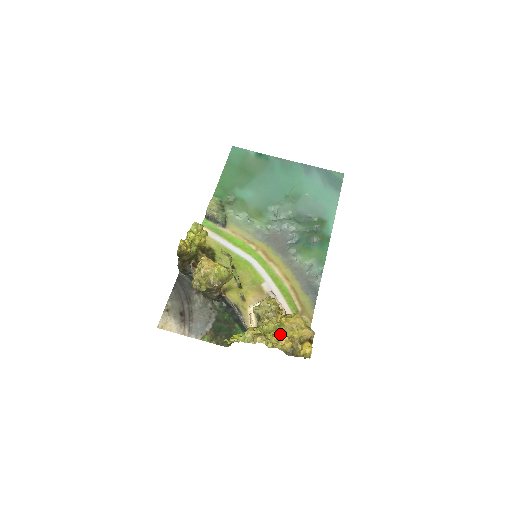
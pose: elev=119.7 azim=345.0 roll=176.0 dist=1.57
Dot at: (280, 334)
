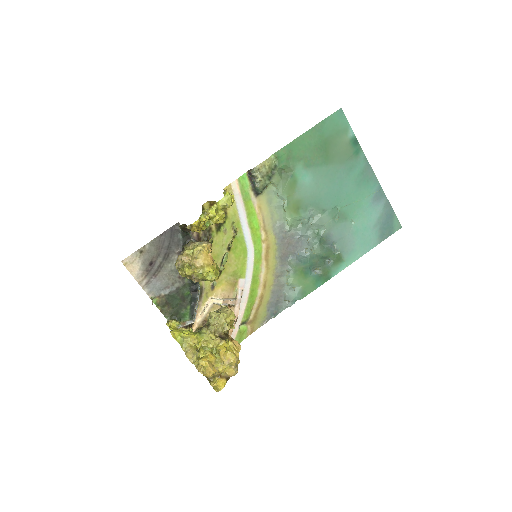
Dot at: (210, 361)
